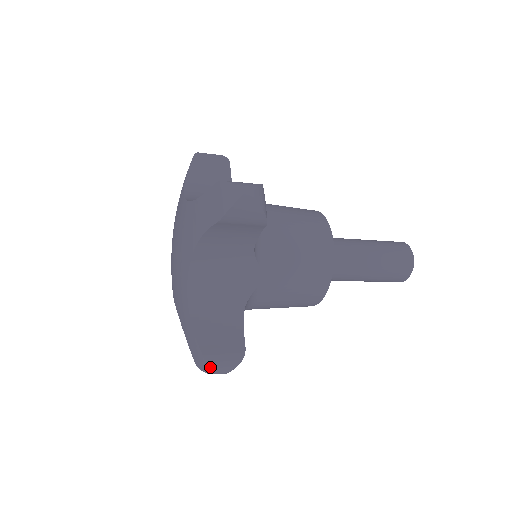
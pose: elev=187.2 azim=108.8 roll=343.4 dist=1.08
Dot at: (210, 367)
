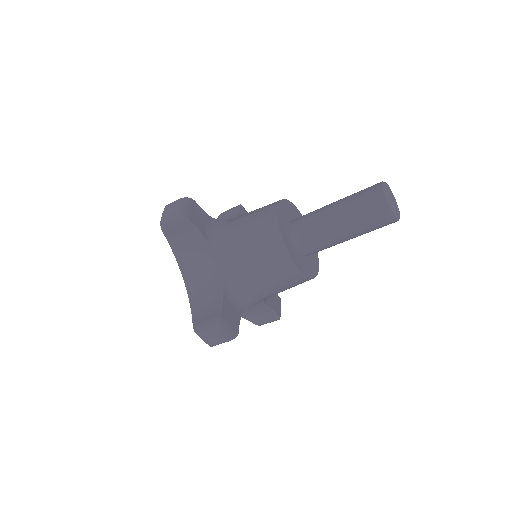
Dot at: (200, 336)
